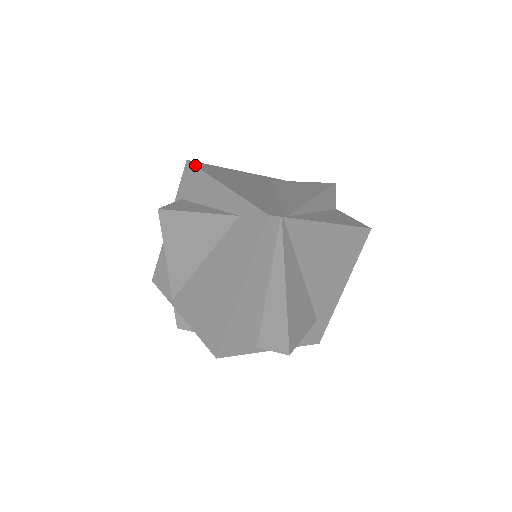
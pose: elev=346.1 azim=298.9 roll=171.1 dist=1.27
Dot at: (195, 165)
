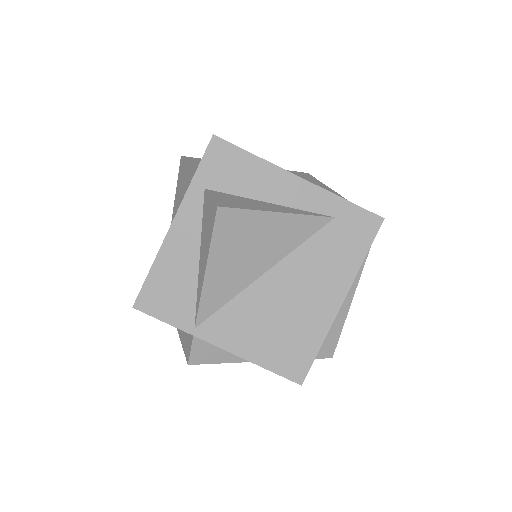
Dot at: occluded
